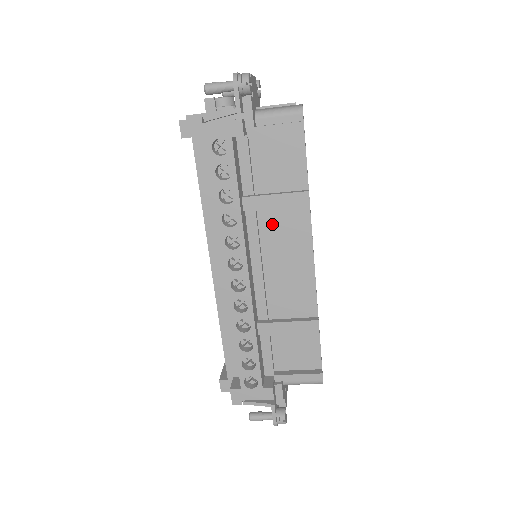
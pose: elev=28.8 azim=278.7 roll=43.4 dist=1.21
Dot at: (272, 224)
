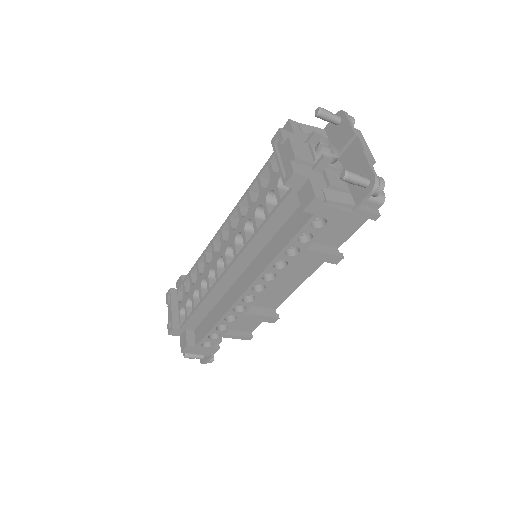
Dot at: occluded
